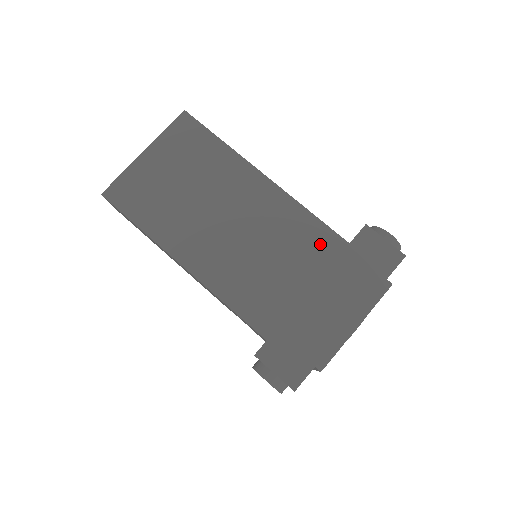
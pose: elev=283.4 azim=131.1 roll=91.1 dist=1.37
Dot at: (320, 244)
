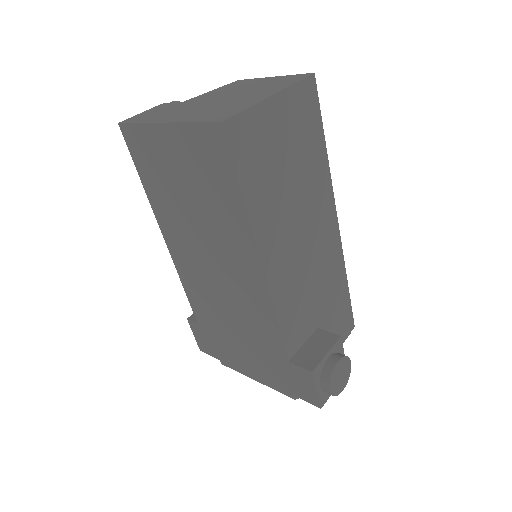
Dot at: (267, 338)
